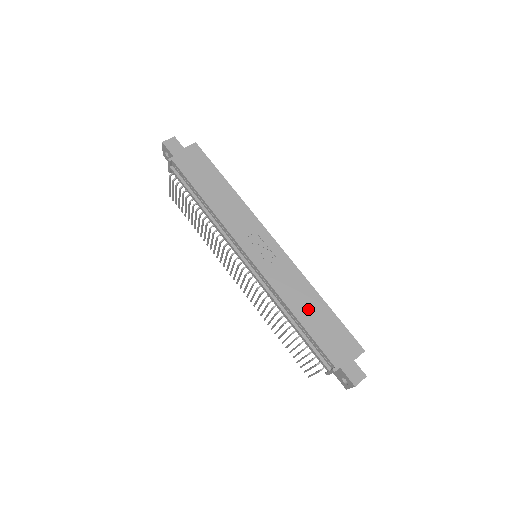
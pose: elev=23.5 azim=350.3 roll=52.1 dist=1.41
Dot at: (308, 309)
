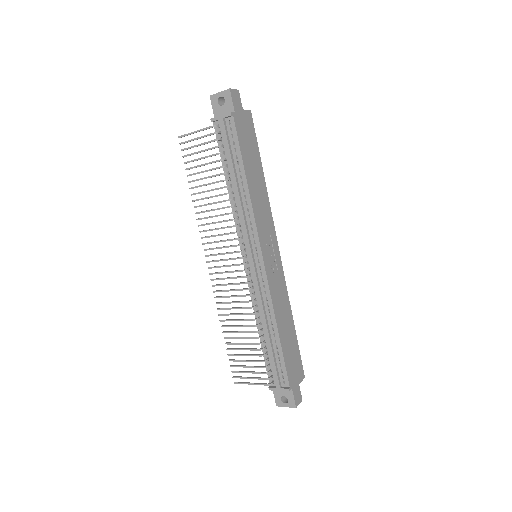
Dot at: (286, 327)
